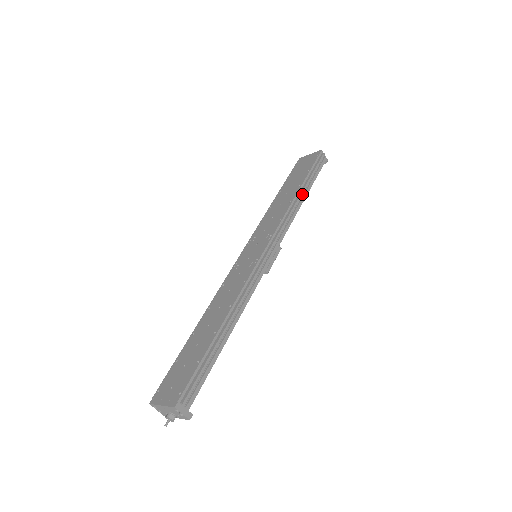
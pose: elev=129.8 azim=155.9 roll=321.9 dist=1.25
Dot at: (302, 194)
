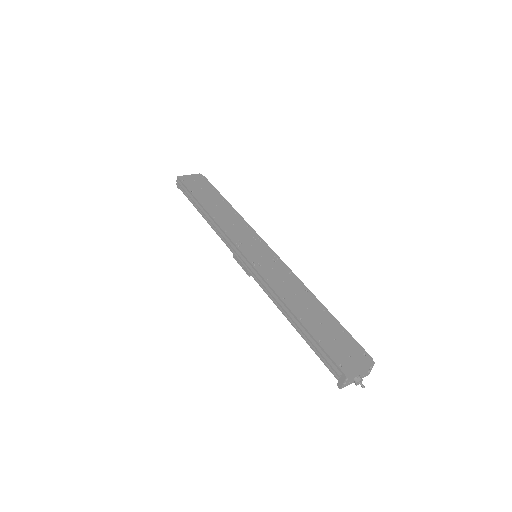
Dot at: occluded
